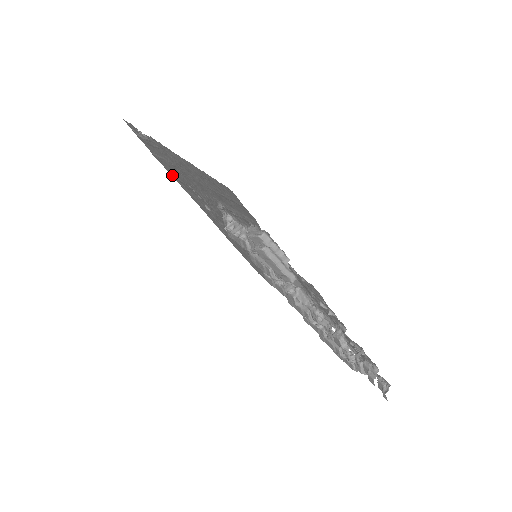
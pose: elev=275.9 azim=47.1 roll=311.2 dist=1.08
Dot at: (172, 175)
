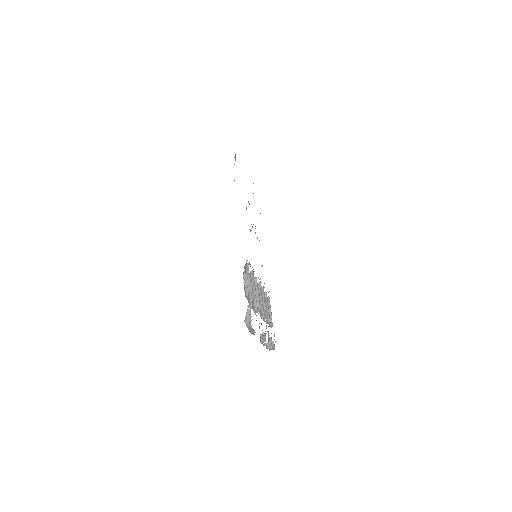
Dot at: occluded
